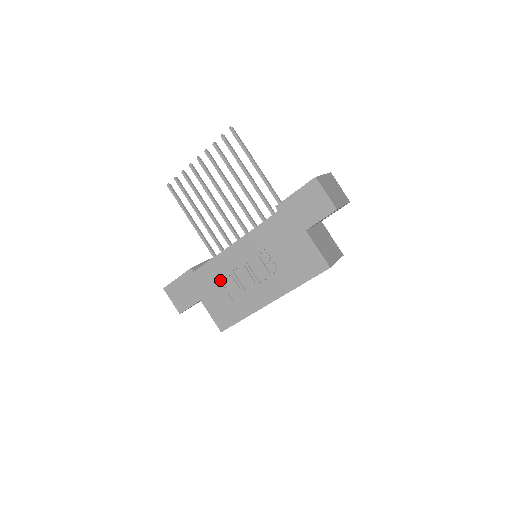
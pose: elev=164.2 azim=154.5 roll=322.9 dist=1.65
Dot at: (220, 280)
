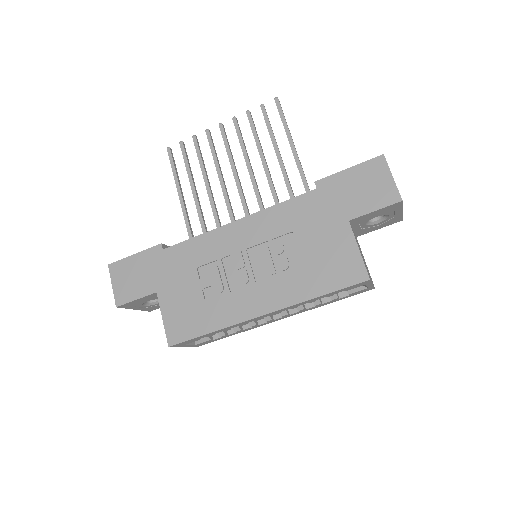
Dot at: (197, 268)
